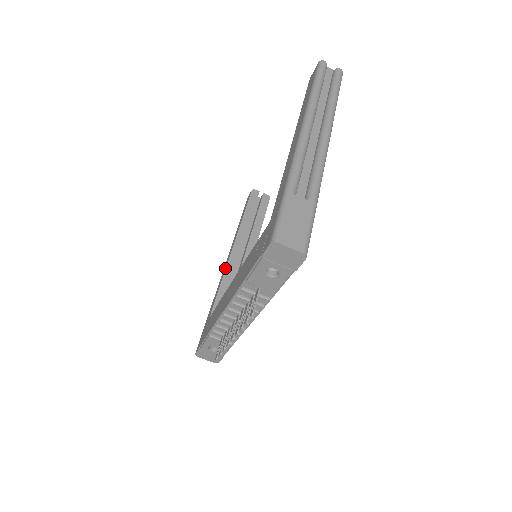
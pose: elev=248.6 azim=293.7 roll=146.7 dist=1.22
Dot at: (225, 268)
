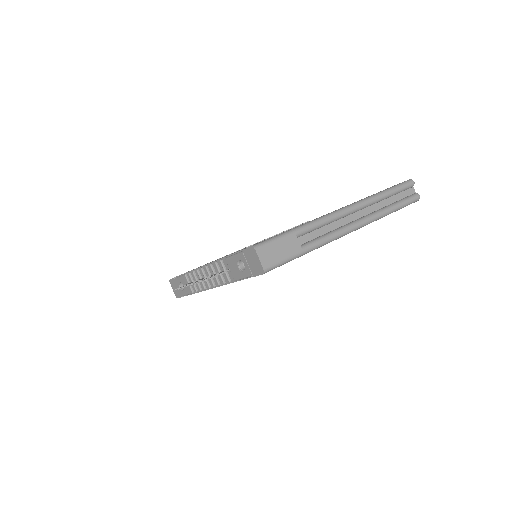
Dot at: occluded
